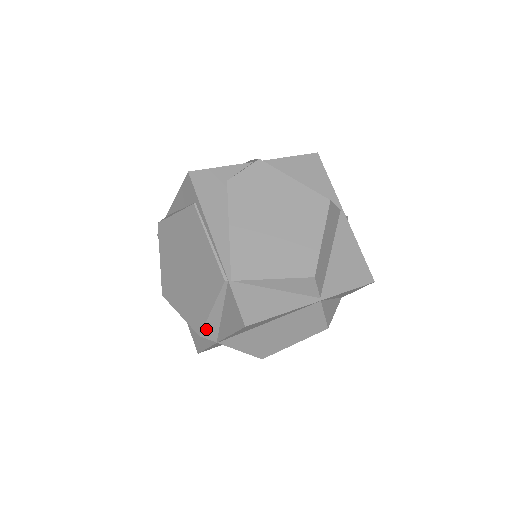
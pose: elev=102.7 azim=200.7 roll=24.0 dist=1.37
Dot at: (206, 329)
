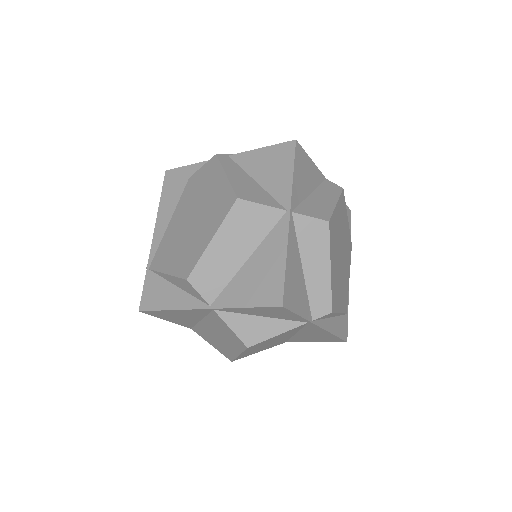
Dot at: occluded
